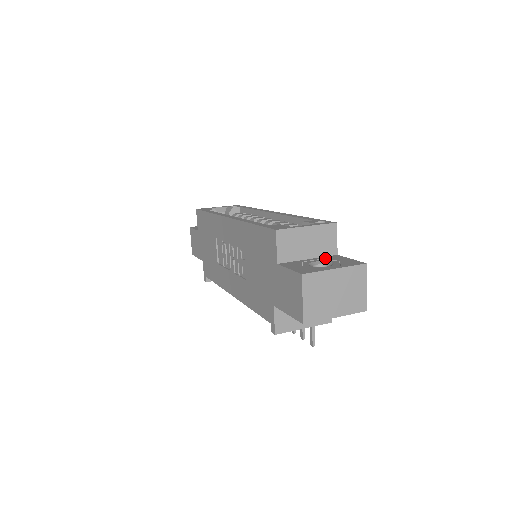
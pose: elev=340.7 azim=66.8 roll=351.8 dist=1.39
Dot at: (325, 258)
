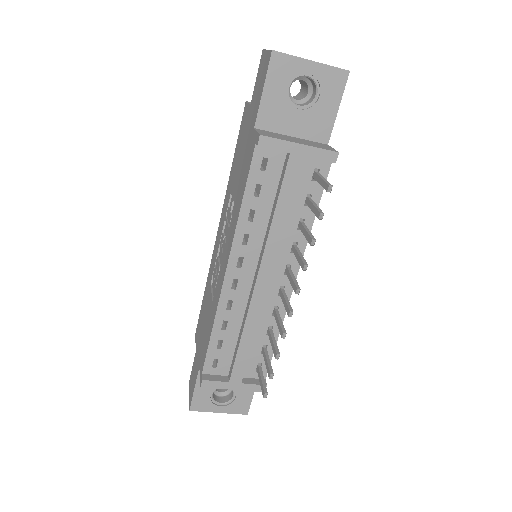
Dot at: occluded
